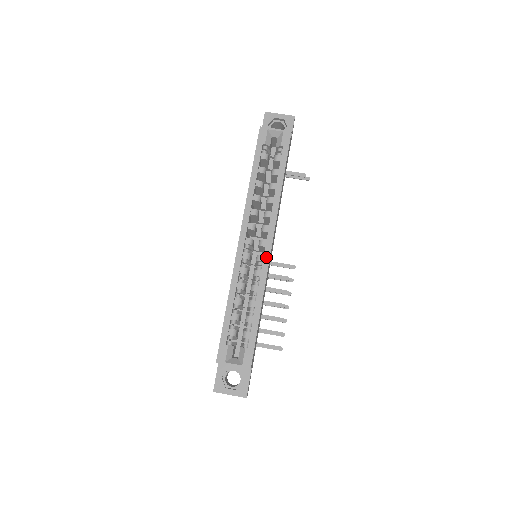
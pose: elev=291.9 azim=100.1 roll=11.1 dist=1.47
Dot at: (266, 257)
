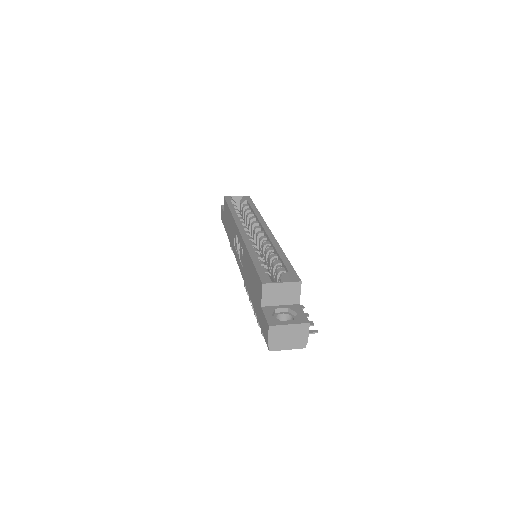
Dot at: (269, 234)
